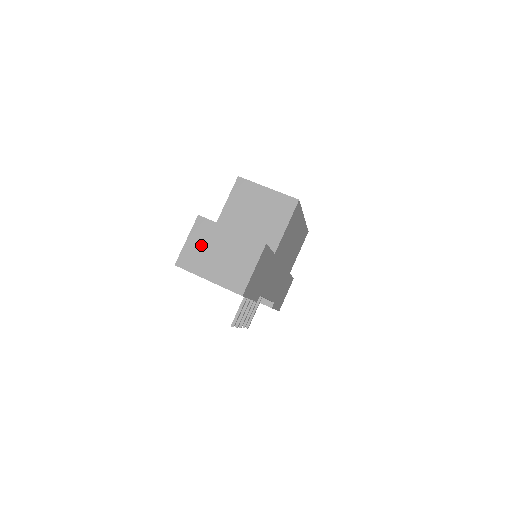
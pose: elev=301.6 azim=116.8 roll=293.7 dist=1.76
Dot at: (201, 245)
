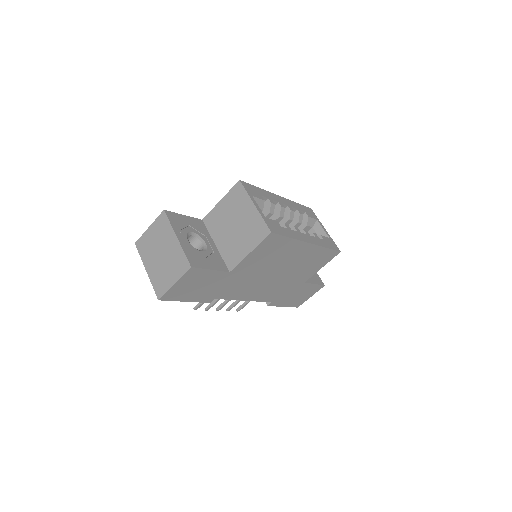
Dot at: (155, 238)
